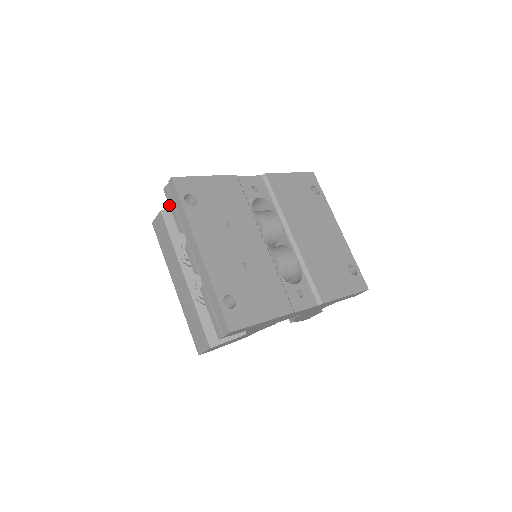
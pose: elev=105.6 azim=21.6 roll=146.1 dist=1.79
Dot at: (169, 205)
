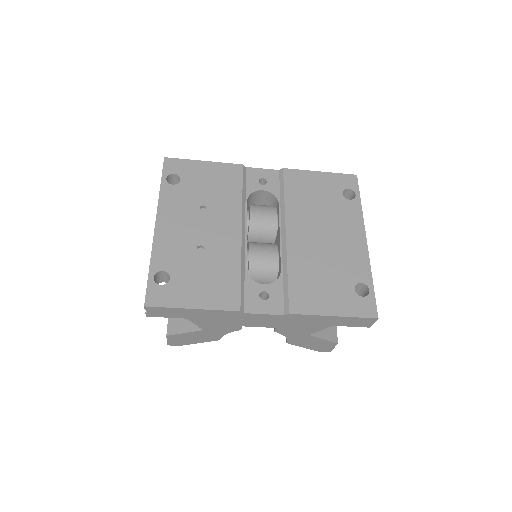
Dot at: occluded
